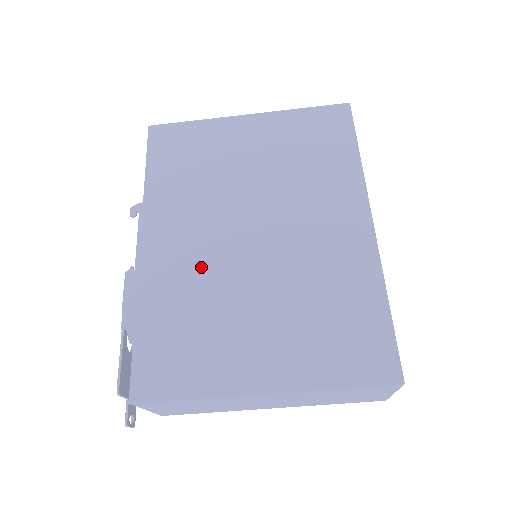
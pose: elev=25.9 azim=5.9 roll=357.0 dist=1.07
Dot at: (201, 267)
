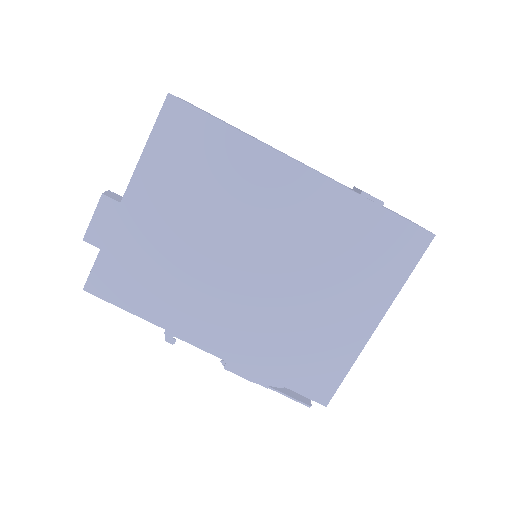
Dot at: (258, 317)
